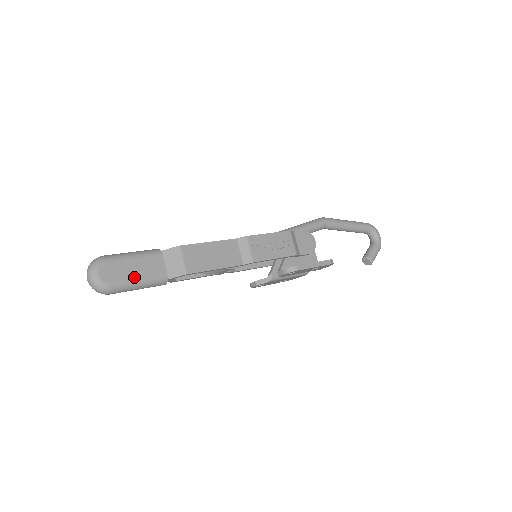
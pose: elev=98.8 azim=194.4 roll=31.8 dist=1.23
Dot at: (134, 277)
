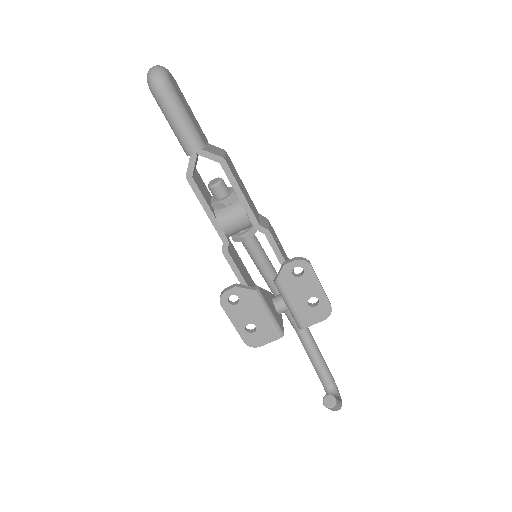
Dot at: (187, 109)
